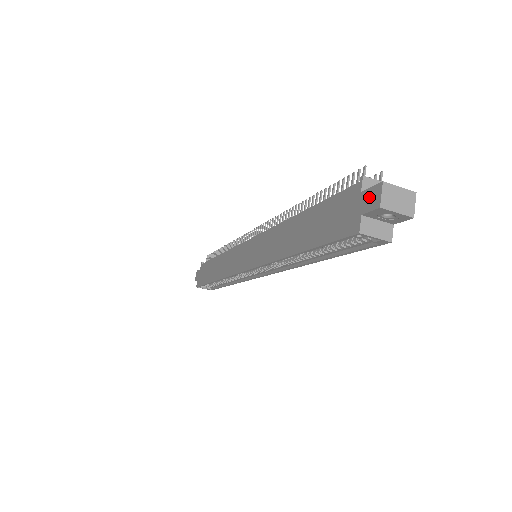
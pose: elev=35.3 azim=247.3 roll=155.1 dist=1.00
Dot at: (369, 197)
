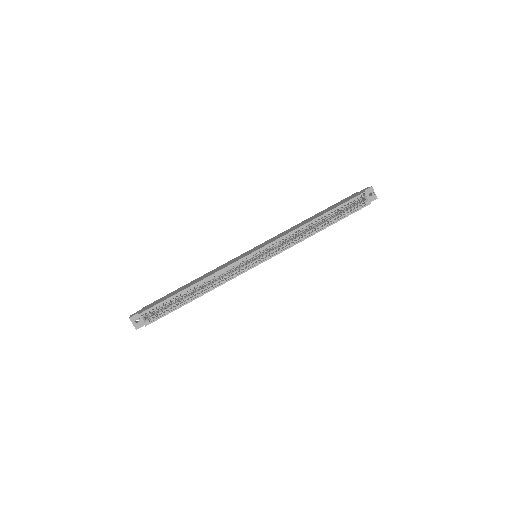
Dot at: (364, 190)
